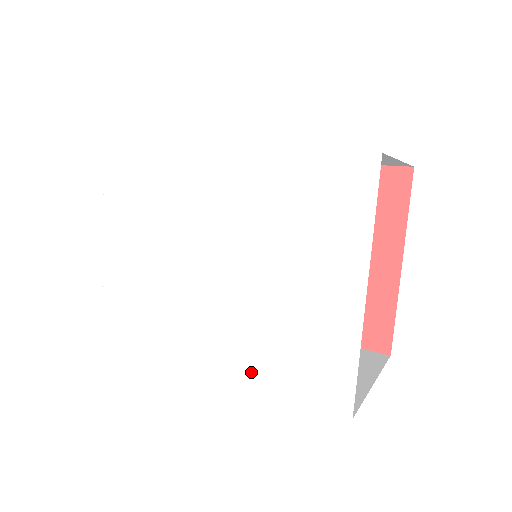
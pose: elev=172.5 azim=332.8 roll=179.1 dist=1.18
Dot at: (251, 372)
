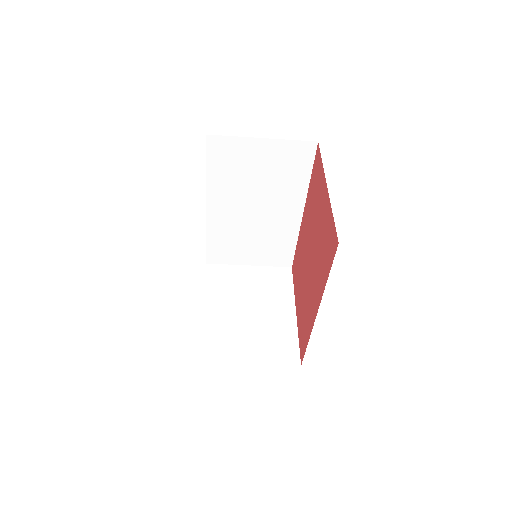
Dot at: occluded
